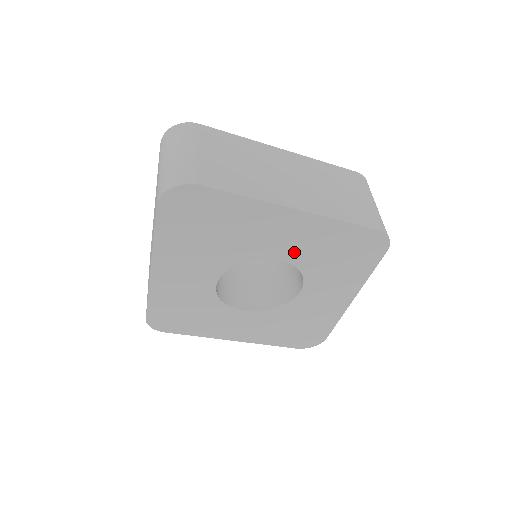
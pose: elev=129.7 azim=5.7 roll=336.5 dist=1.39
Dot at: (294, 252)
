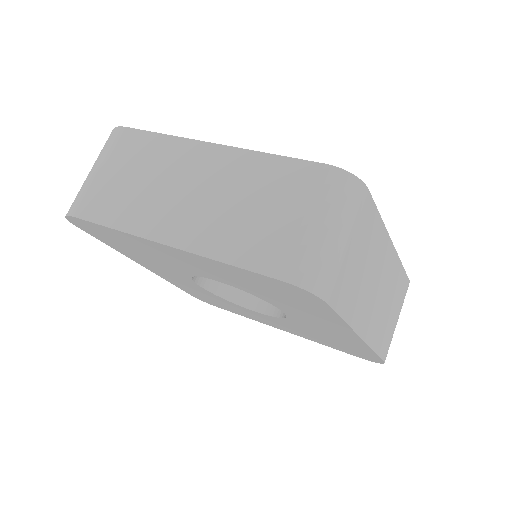
Dot at: (223, 279)
